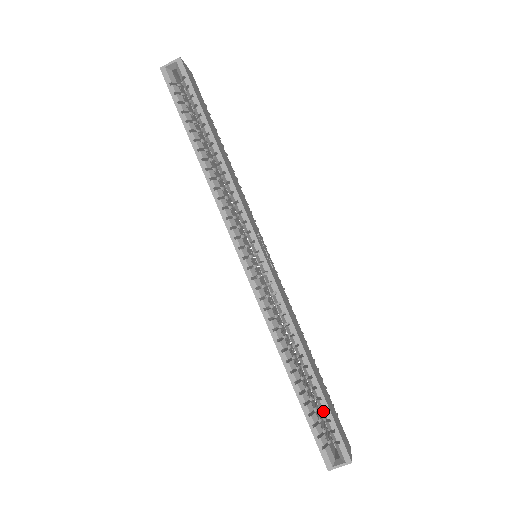
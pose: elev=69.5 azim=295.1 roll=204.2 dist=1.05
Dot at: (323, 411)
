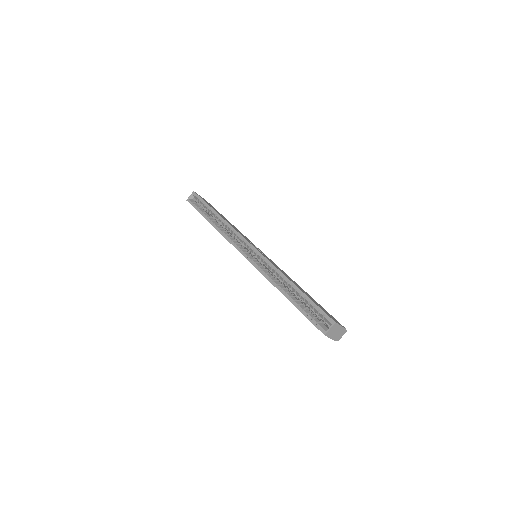
Dot at: (309, 304)
